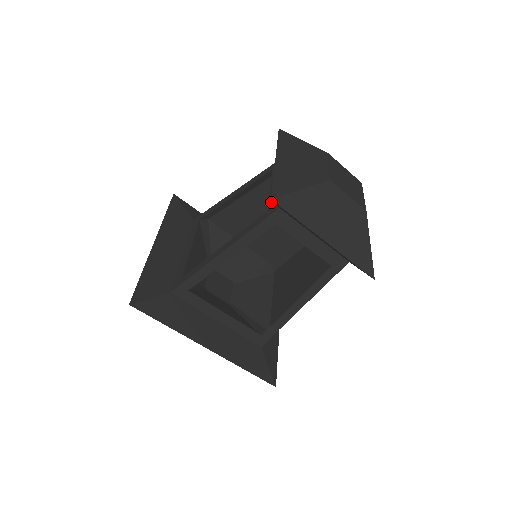
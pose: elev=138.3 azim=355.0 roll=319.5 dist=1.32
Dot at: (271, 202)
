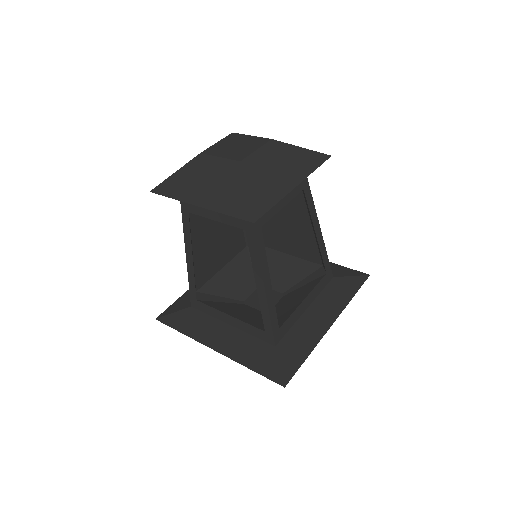
Dot at: occluded
